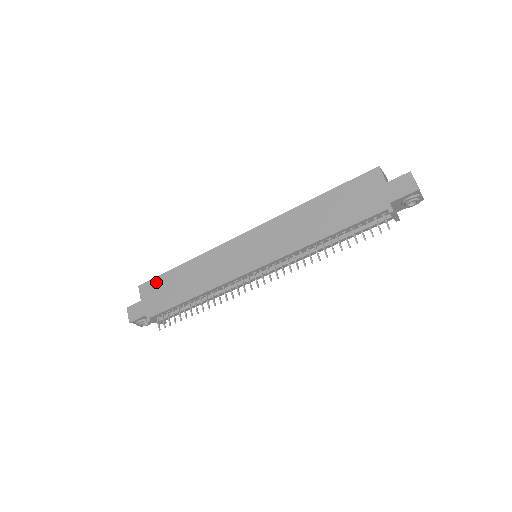
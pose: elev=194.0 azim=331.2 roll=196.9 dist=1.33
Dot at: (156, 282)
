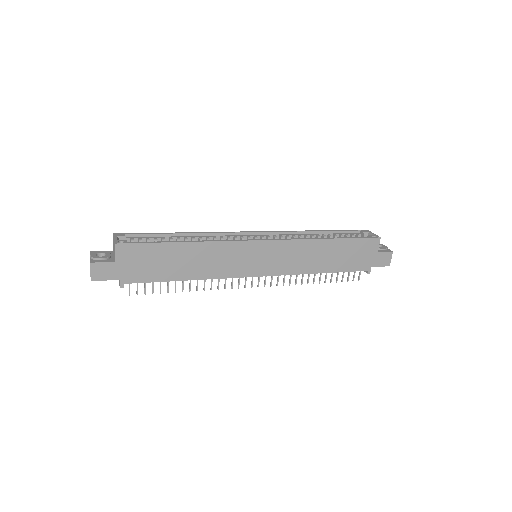
Dot at: (144, 249)
